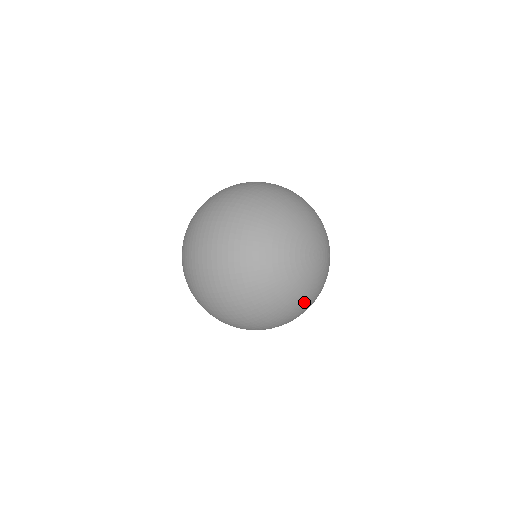
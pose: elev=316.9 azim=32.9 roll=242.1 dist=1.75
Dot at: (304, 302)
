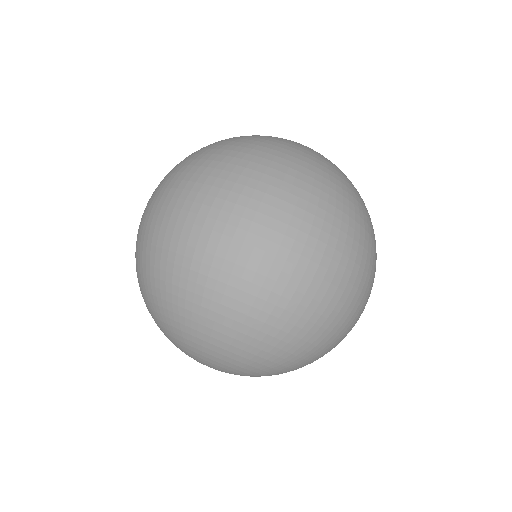
Dot at: occluded
